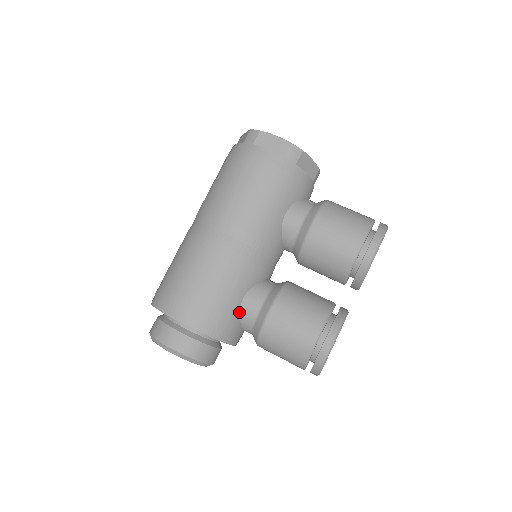
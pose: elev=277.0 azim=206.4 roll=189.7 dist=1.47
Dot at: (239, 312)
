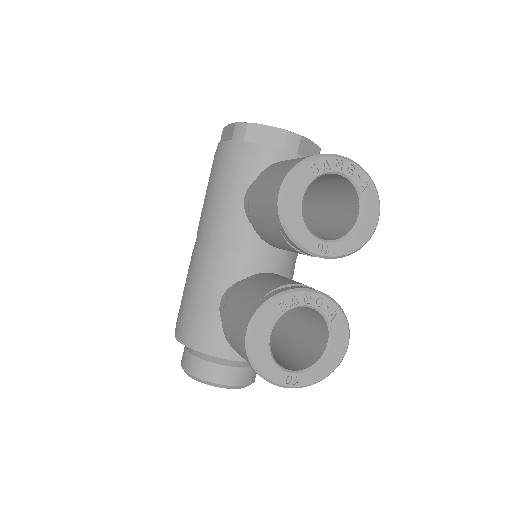
Dot at: (220, 319)
